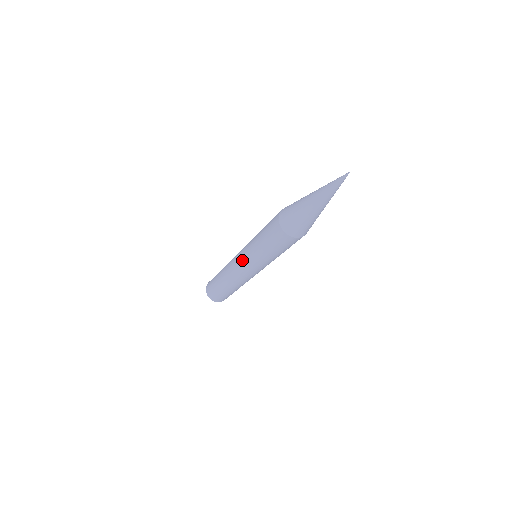
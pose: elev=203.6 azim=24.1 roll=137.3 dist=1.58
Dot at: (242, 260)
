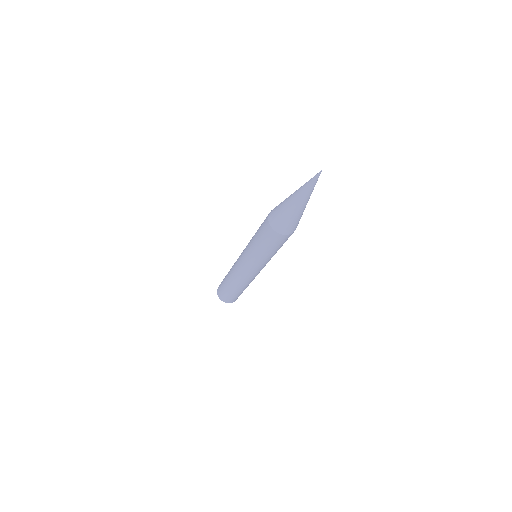
Dot at: occluded
